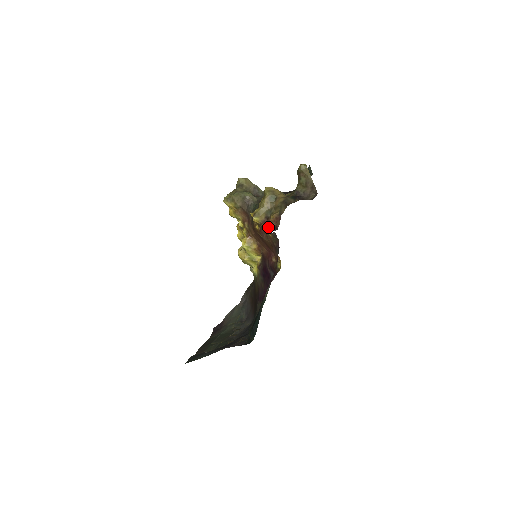
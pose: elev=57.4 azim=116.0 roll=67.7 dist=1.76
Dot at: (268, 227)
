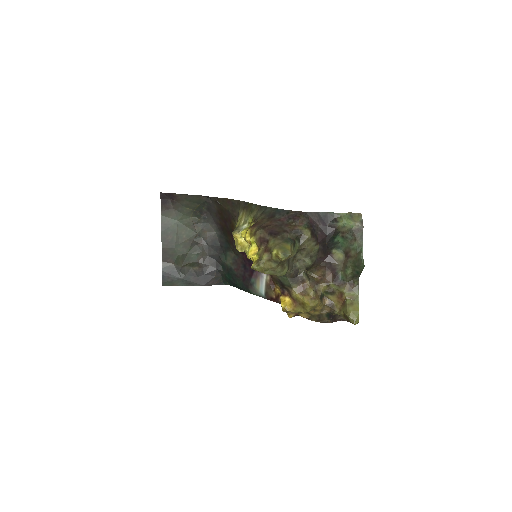
Dot at: (292, 316)
